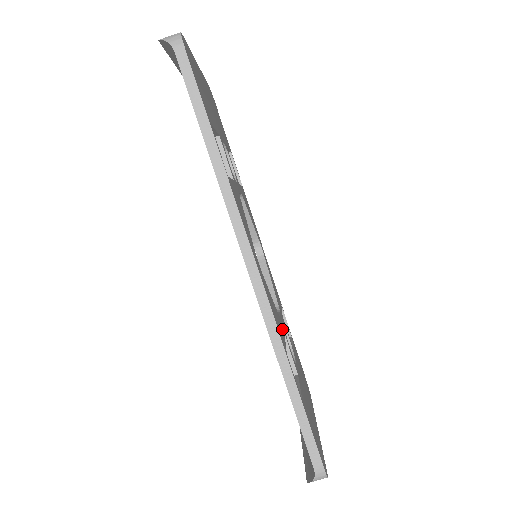
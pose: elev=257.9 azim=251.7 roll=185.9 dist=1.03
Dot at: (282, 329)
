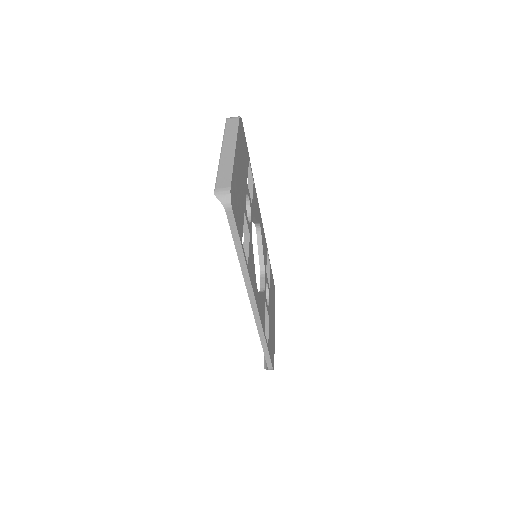
Dot at: (264, 304)
